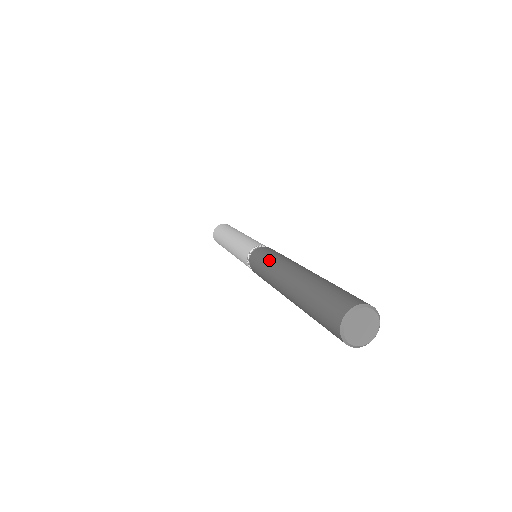
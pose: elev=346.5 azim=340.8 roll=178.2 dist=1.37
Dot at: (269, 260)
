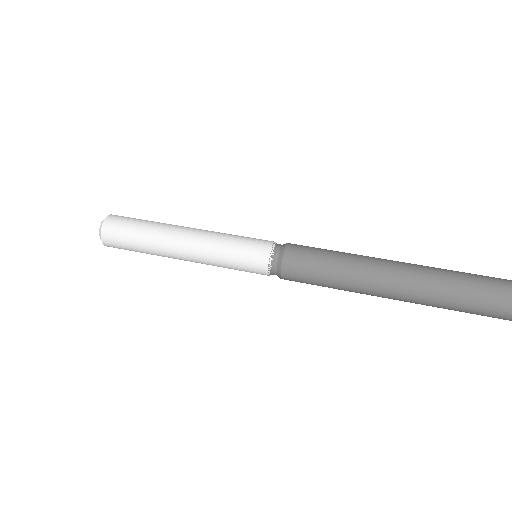
Dot at: (333, 280)
